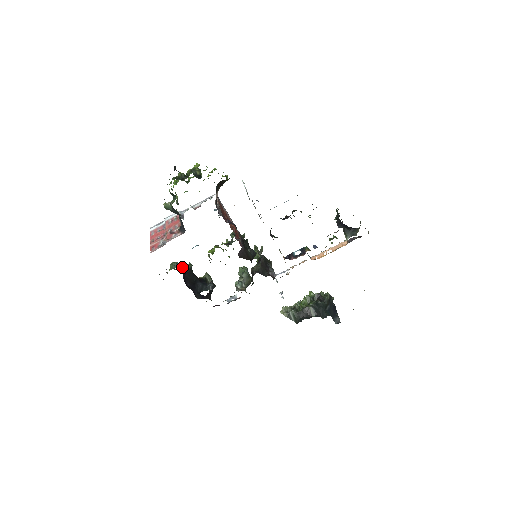
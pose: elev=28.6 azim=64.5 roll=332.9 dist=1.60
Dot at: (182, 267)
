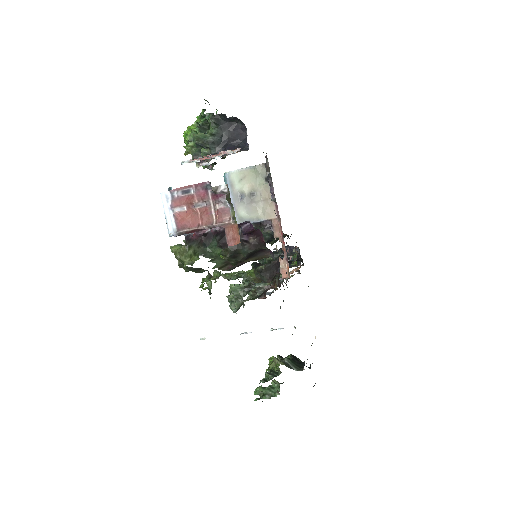
Dot at: occluded
